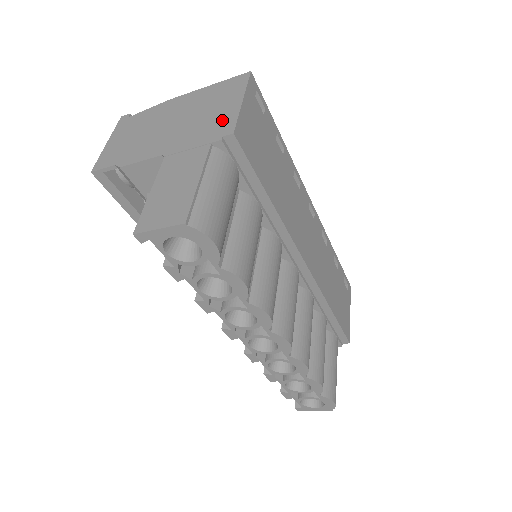
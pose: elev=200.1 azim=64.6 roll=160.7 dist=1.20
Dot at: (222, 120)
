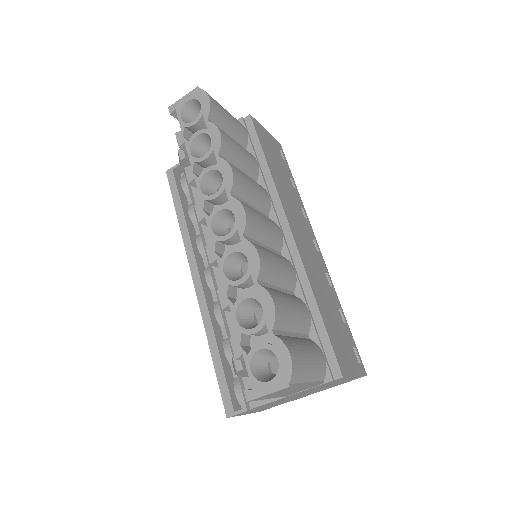
Dot at: occluded
